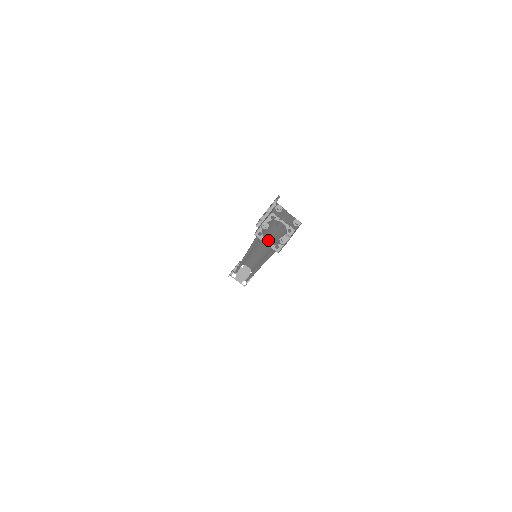
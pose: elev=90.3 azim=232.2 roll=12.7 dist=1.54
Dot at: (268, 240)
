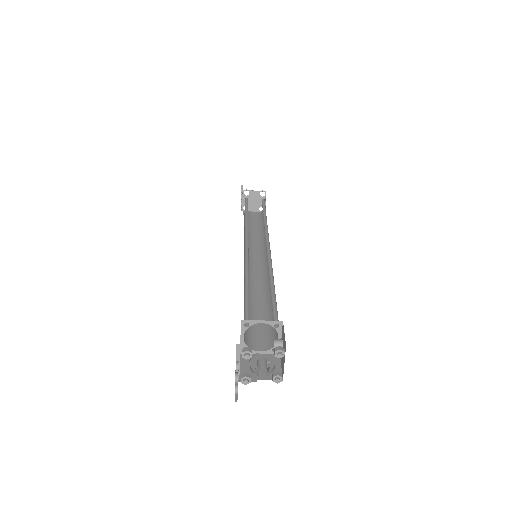
Dot at: occluded
